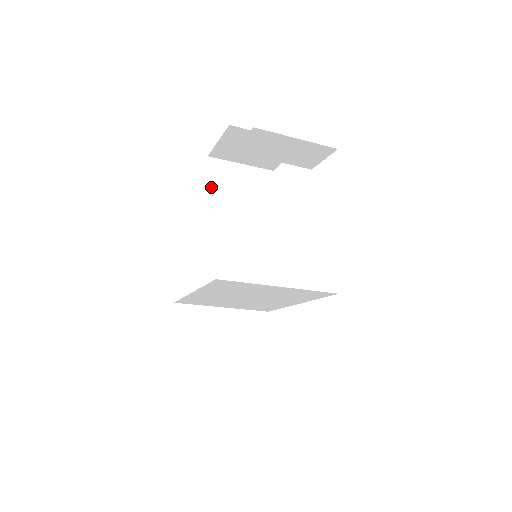
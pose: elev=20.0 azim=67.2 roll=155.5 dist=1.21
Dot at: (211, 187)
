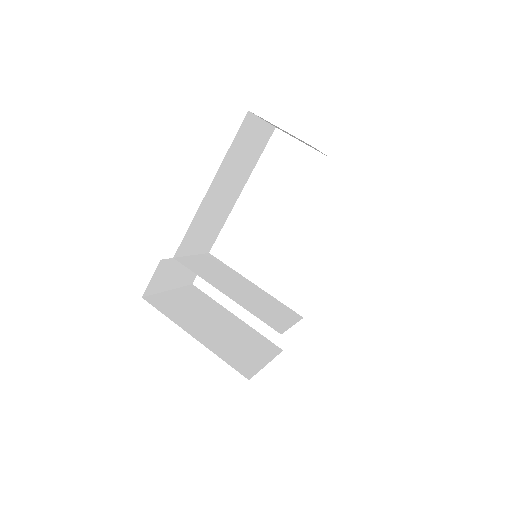
Dot at: (234, 145)
